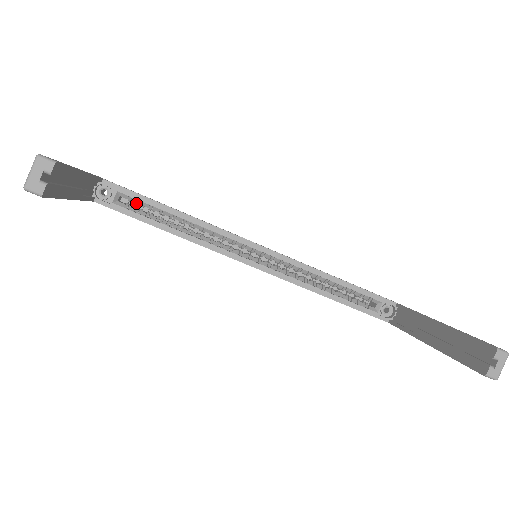
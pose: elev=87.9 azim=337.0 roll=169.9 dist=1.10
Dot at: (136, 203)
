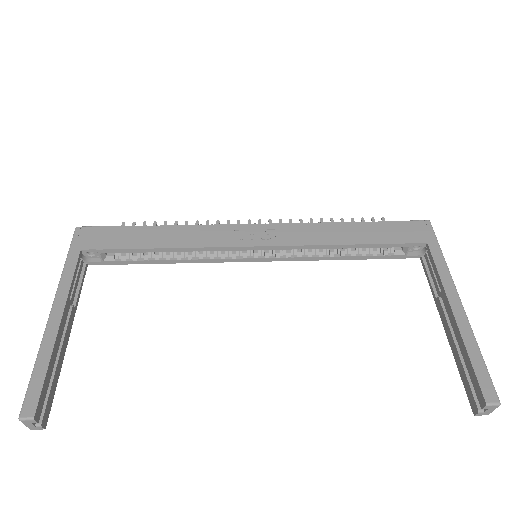
Dot at: occluded
